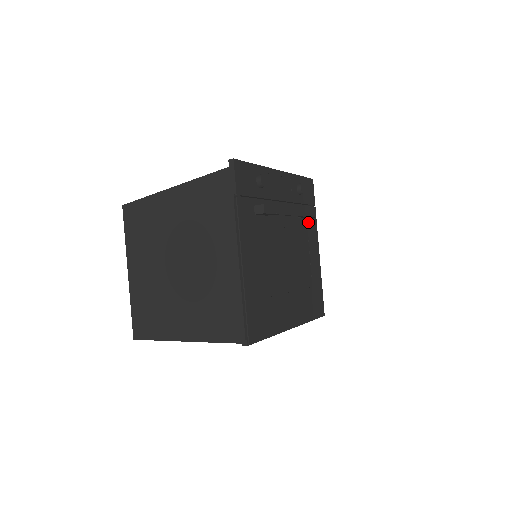
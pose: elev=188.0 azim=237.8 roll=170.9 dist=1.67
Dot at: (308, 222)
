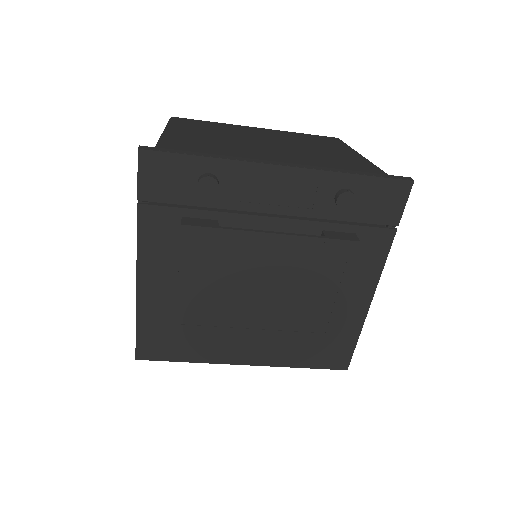
Dot at: occluded
